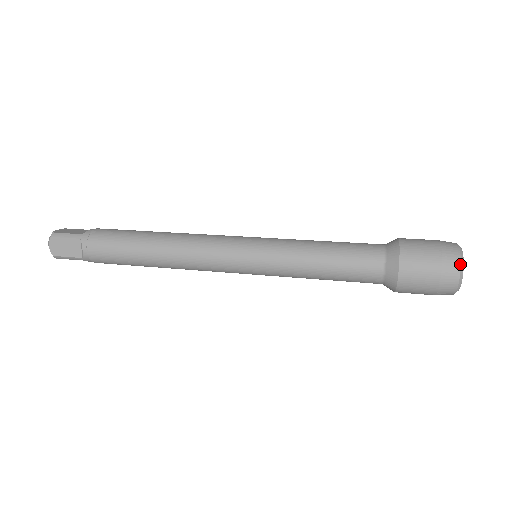
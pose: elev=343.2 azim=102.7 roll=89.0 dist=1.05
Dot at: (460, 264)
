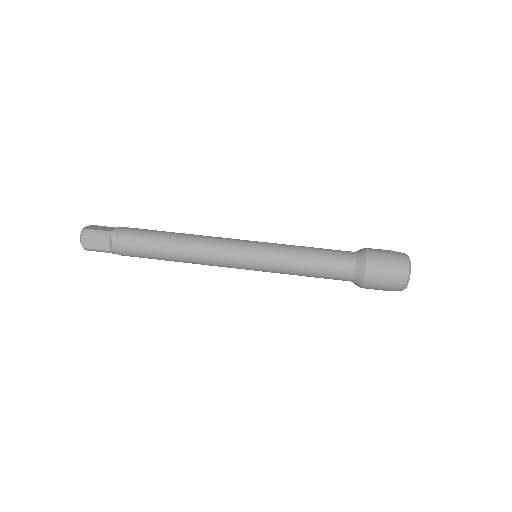
Dot at: (408, 269)
